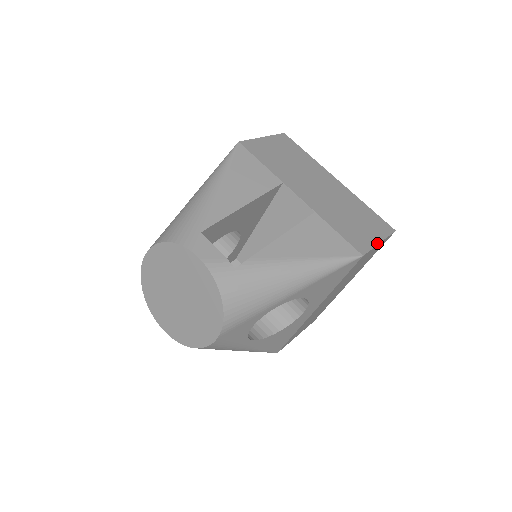
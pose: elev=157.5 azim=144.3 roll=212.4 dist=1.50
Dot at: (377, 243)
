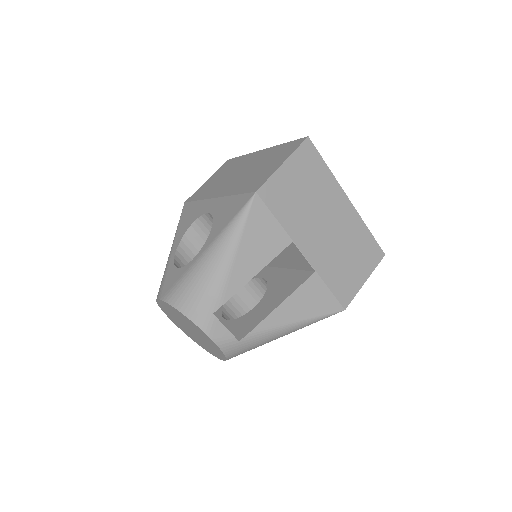
Dot at: (362, 285)
